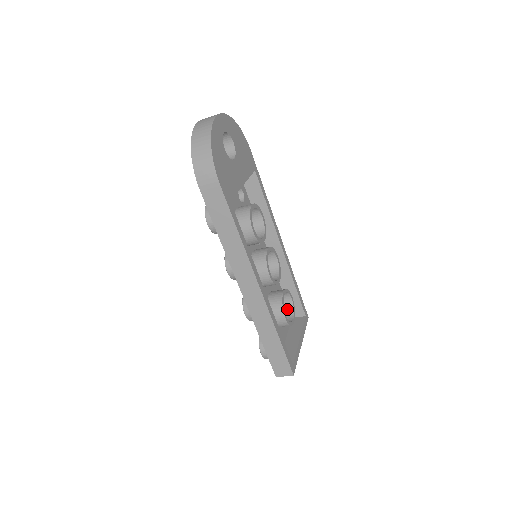
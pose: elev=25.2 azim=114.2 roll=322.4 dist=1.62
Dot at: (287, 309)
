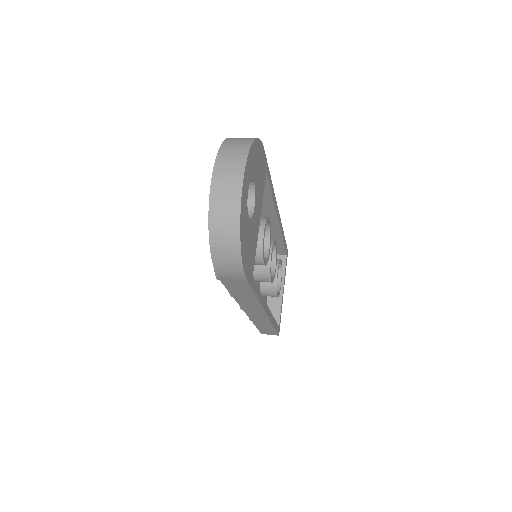
Dot at: occluded
